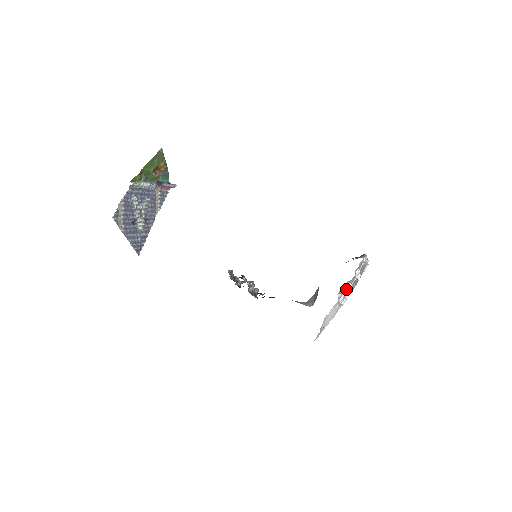
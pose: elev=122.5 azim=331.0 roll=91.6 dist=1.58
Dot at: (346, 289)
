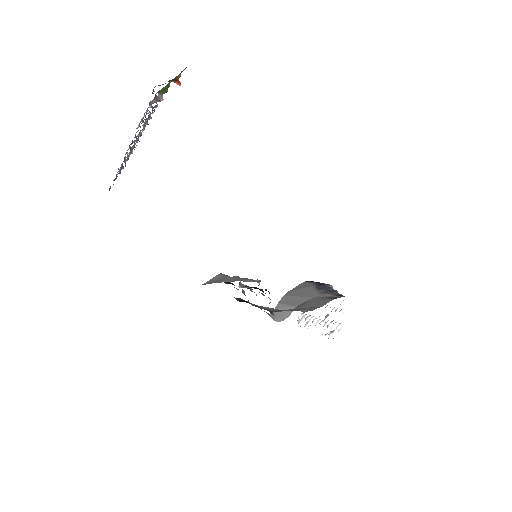
Dot at: (339, 330)
